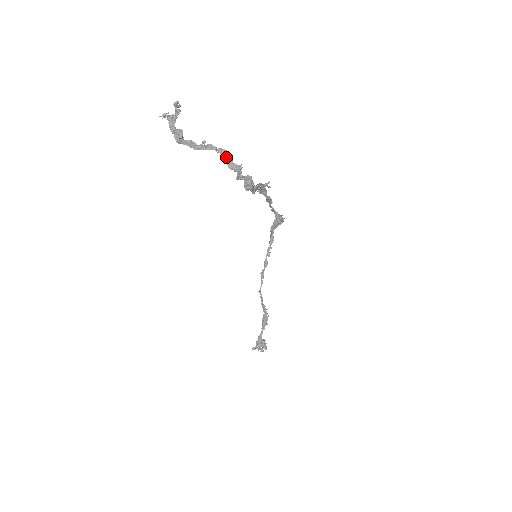
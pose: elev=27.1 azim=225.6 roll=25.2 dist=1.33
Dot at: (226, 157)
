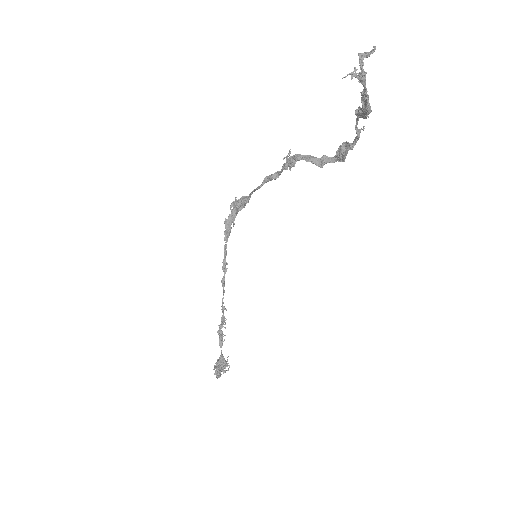
Dot at: occluded
